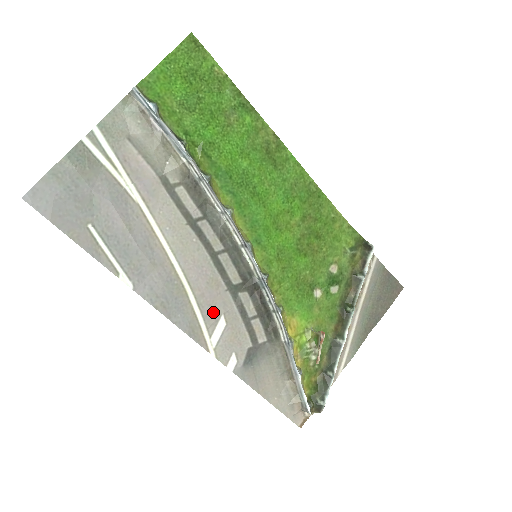
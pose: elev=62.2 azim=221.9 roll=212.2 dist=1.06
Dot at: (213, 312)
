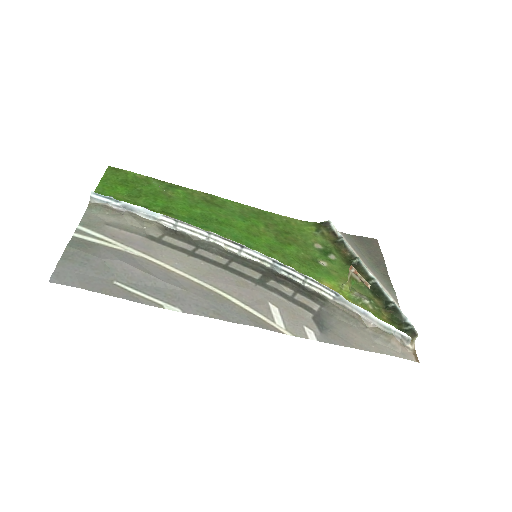
Dot at: (260, 303)
